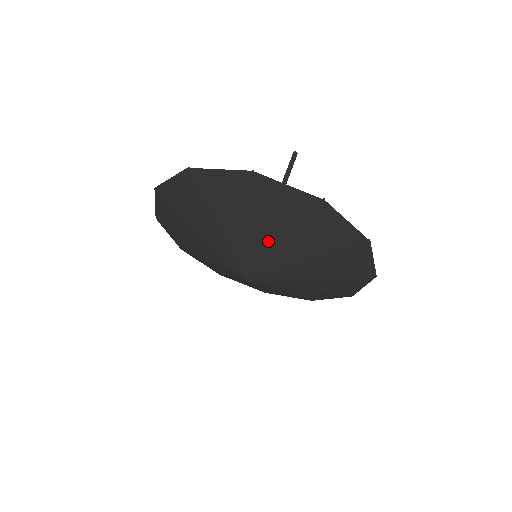
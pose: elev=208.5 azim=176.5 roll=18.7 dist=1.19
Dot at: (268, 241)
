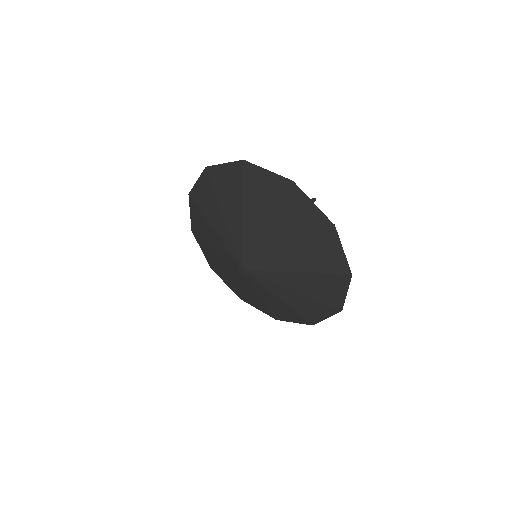
Dot at: (236, 220)
